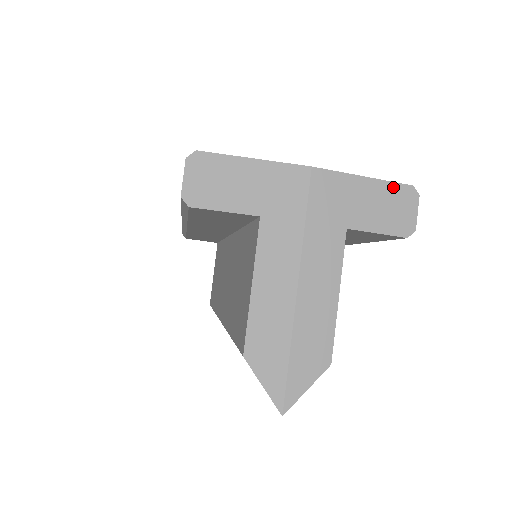
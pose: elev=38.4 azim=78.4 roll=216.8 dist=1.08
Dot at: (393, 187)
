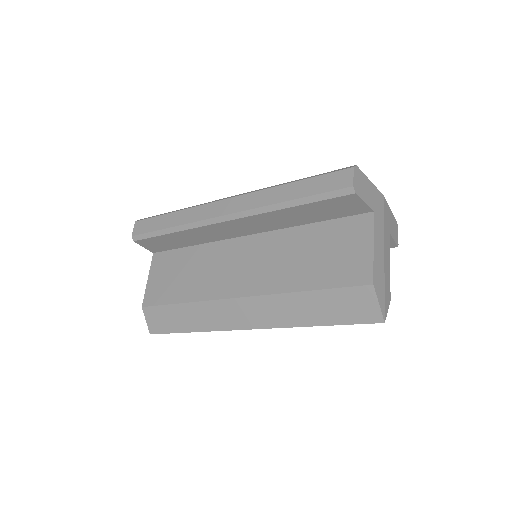
Dot at: (395, 220)
